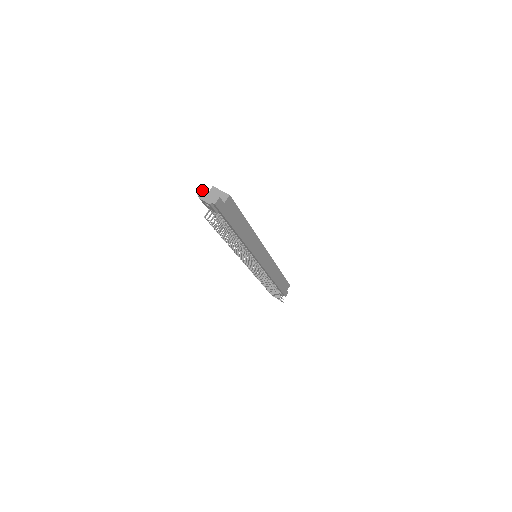
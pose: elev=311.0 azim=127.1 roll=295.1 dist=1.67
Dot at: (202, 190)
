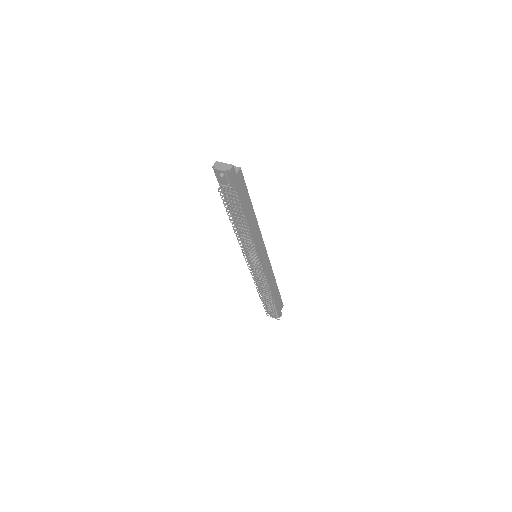
Dot at: (216, 163)
